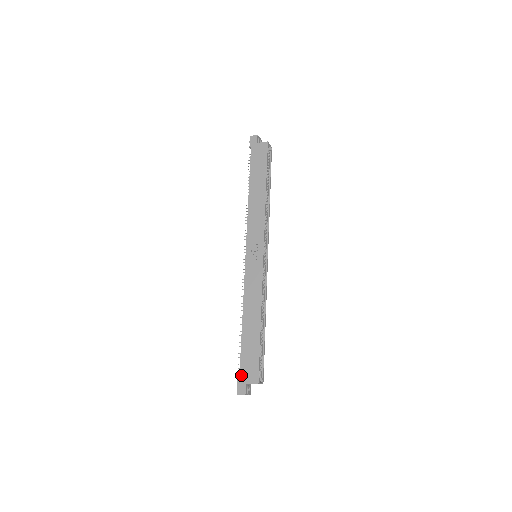
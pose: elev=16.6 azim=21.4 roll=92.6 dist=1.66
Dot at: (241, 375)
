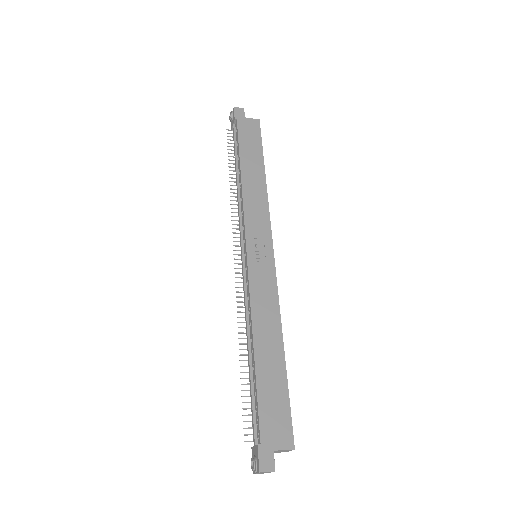
Dot at: (263, 436)
